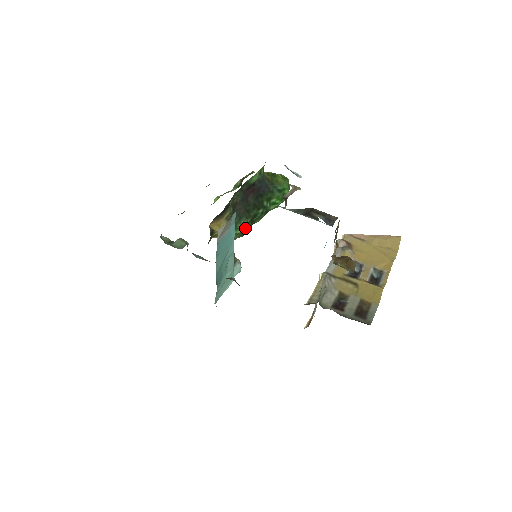
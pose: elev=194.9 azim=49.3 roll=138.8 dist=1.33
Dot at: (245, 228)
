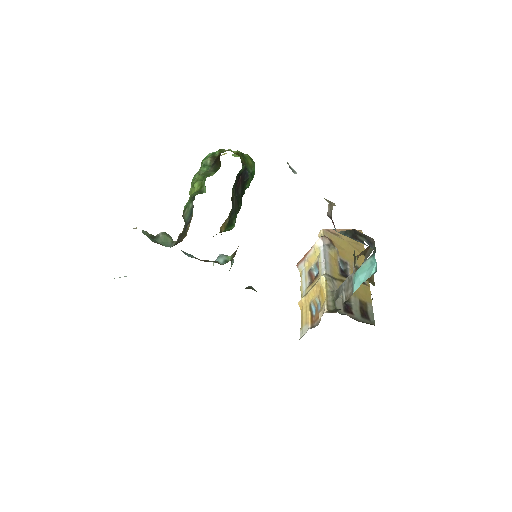
Dot at: occluded
